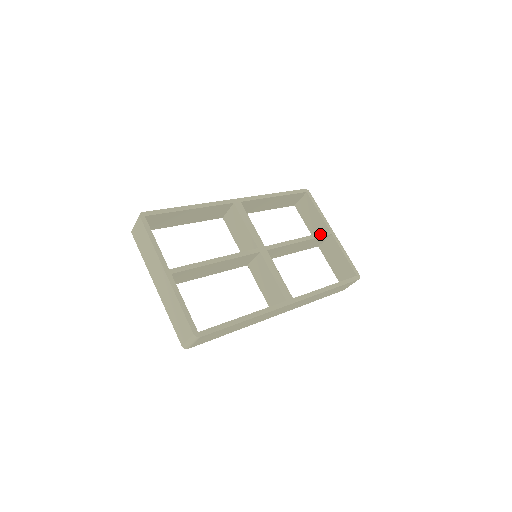
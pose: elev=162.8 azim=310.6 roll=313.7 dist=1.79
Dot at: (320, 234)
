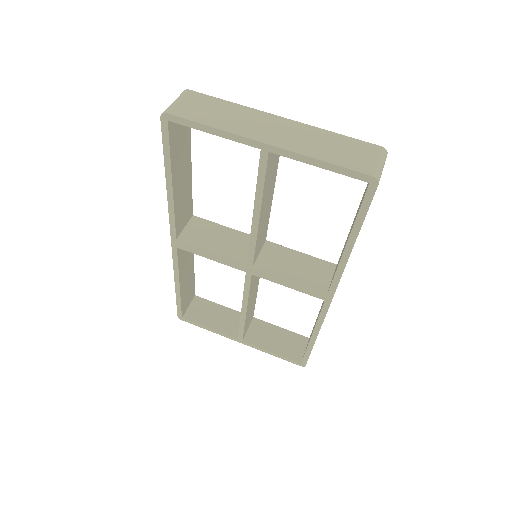
Dot at: occluded
